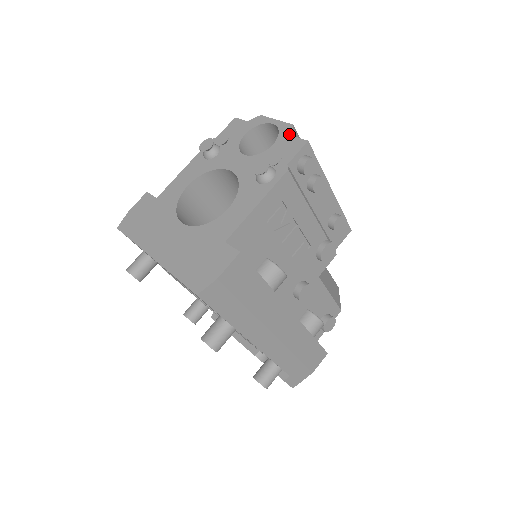
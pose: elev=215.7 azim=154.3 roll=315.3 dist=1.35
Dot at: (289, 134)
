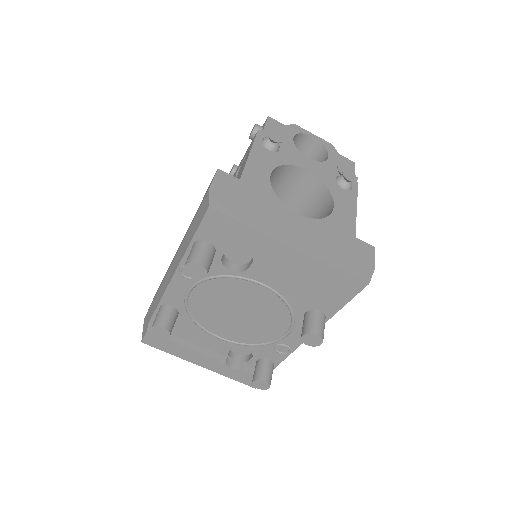
Dot at: (336, 152)
